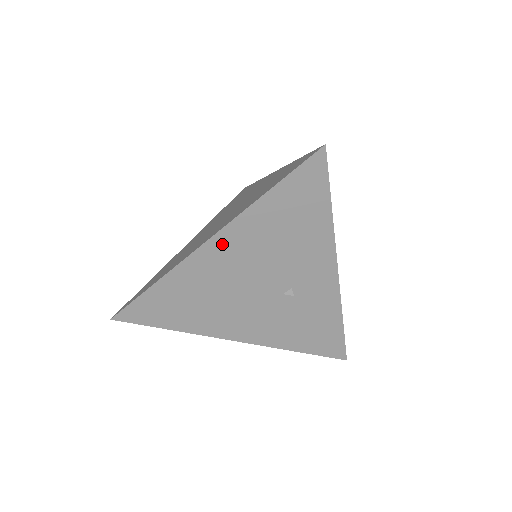
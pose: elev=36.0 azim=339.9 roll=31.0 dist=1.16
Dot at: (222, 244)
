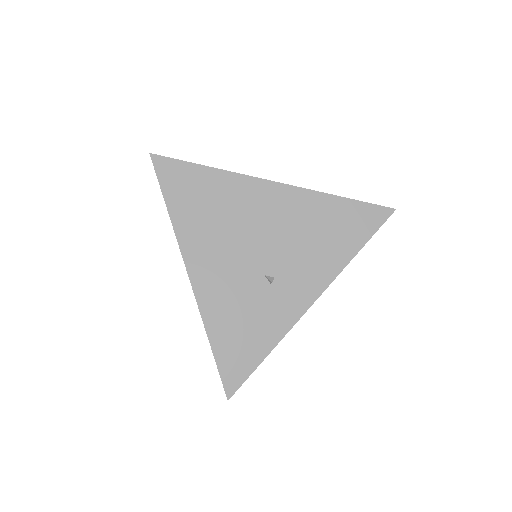
Dot at: (279, 194)
